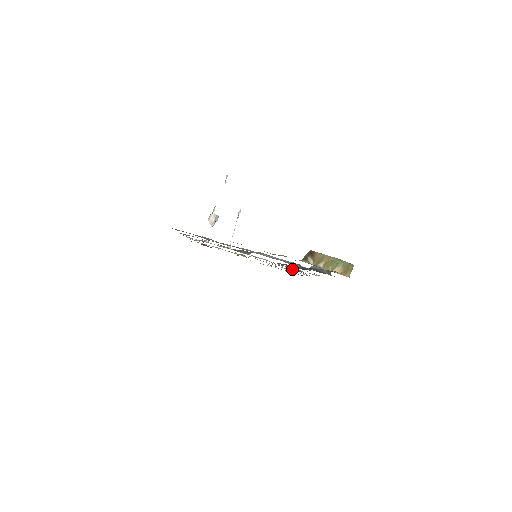
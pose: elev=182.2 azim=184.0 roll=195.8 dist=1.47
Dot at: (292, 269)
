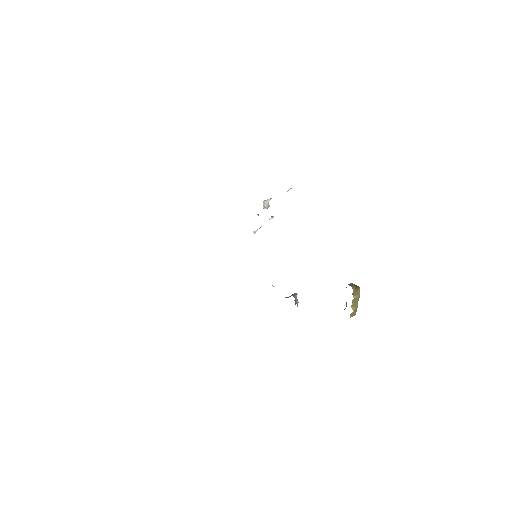
Dot at: occluded
